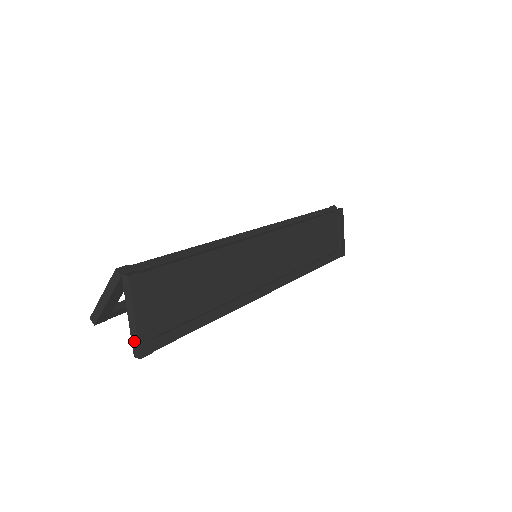
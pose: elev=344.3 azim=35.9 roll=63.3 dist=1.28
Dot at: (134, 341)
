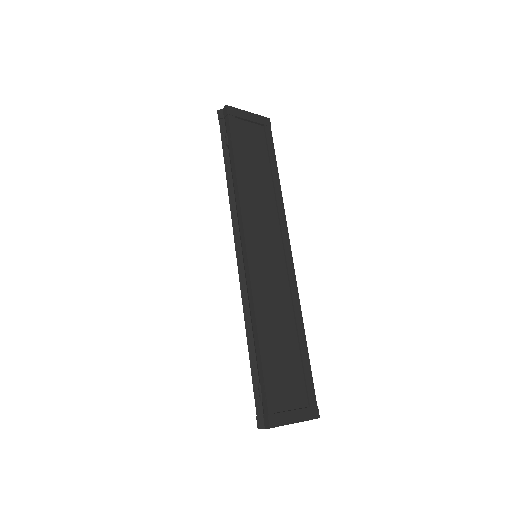
Dot at: occluded
